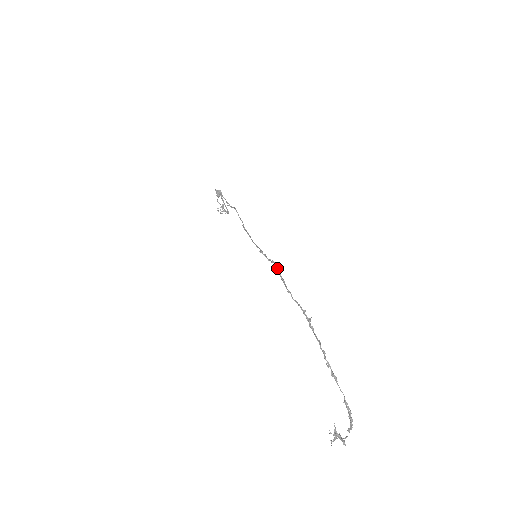
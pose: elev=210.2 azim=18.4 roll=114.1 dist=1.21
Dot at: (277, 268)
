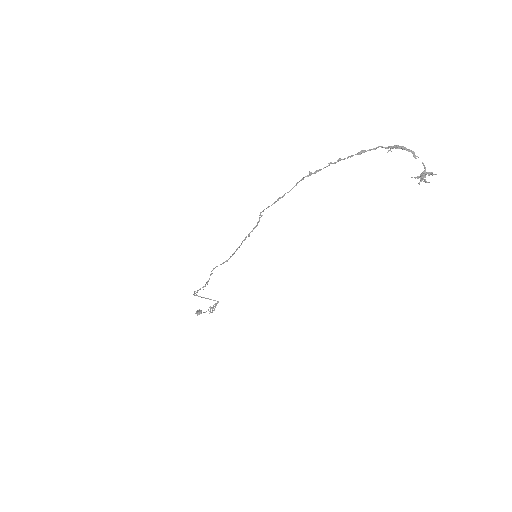
Dot at: occluded
